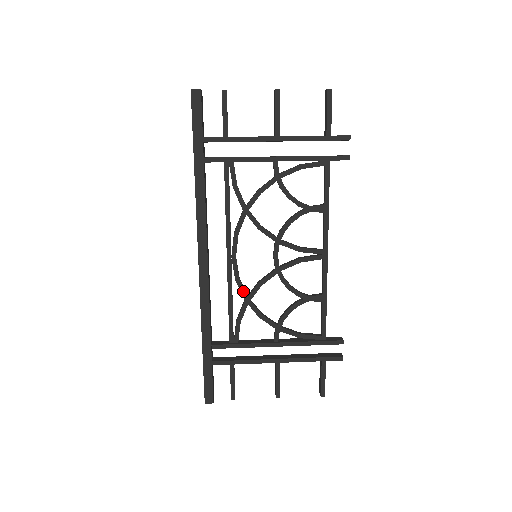
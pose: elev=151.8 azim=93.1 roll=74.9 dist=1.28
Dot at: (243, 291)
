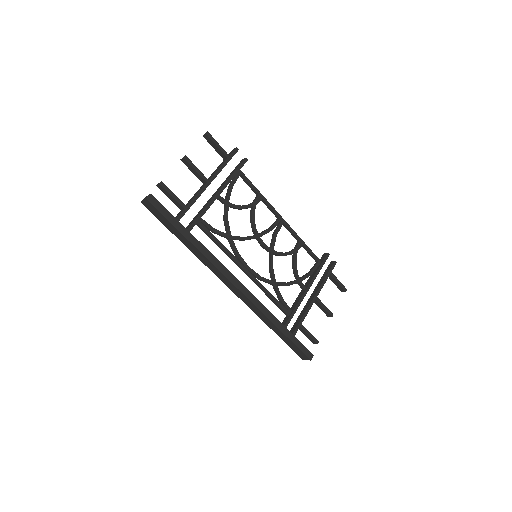
Dot at: (269, 281)
